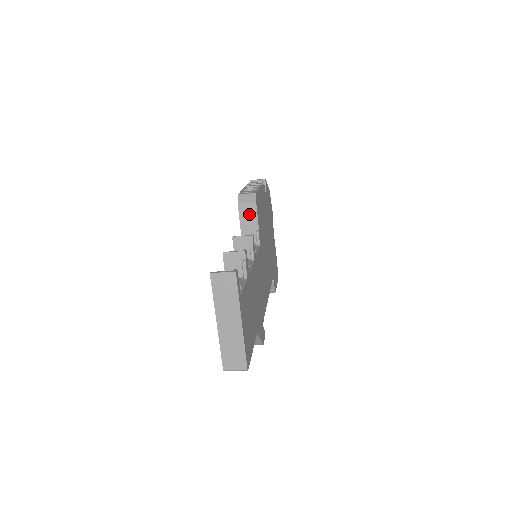
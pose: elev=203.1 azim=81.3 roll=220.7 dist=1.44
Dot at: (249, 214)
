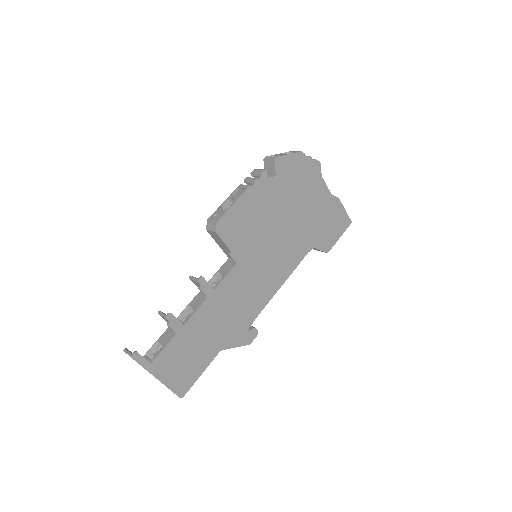
Dot at: (218, 239)
